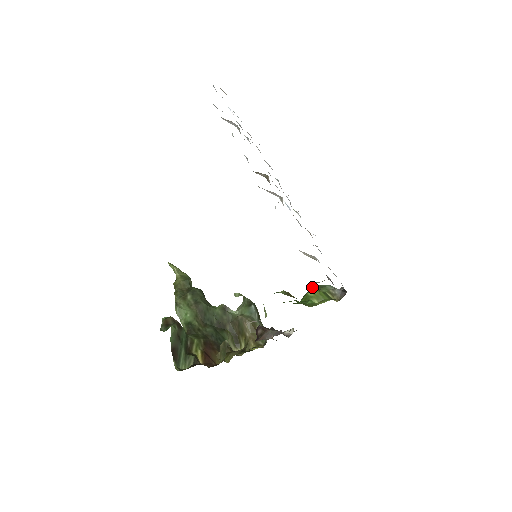
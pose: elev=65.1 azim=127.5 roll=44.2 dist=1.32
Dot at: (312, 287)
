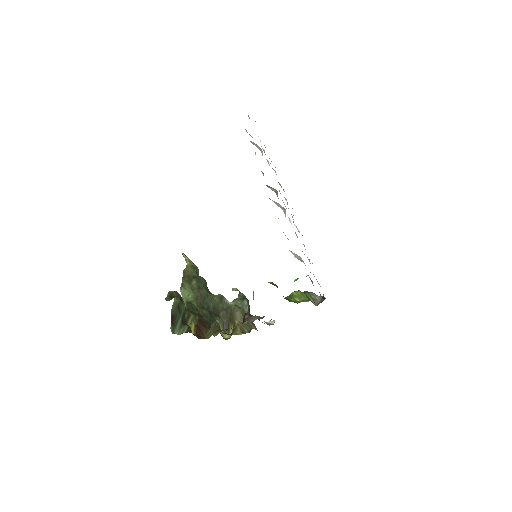
Dot at: occluded
